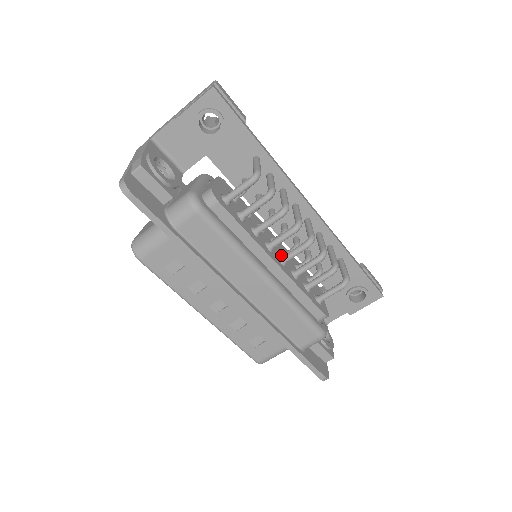
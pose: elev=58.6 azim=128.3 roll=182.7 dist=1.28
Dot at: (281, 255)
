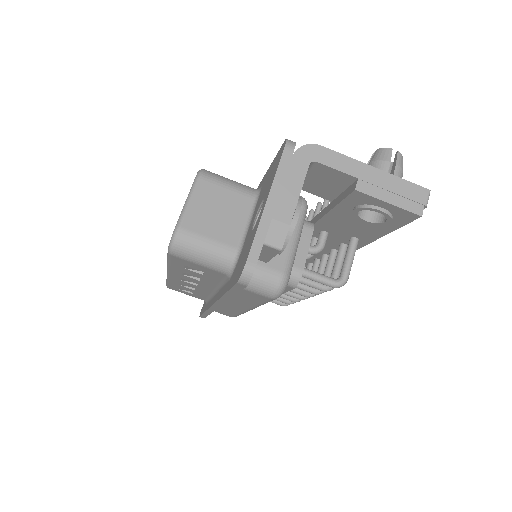
Dot at: occluded
